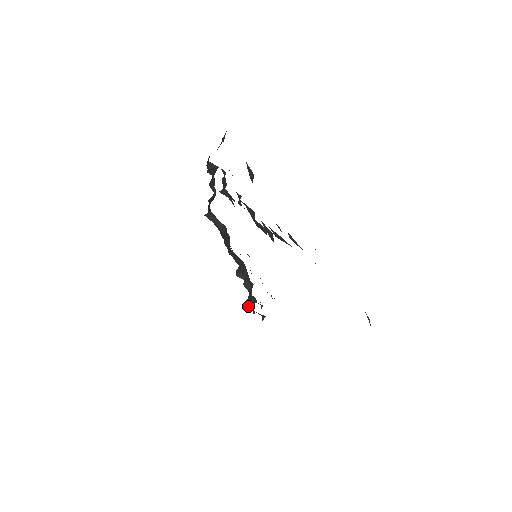
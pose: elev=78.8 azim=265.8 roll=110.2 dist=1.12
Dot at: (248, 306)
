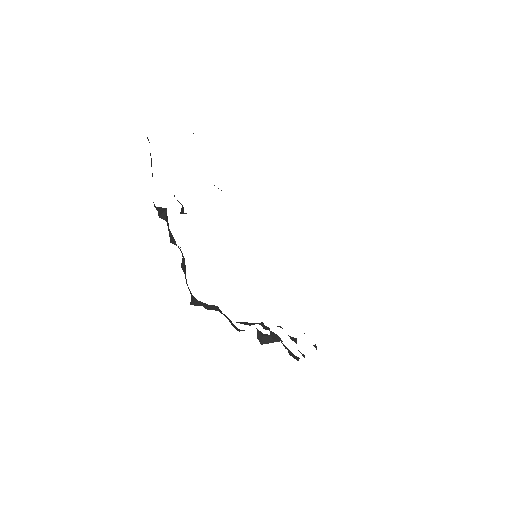
Dot at: (294, 358)
